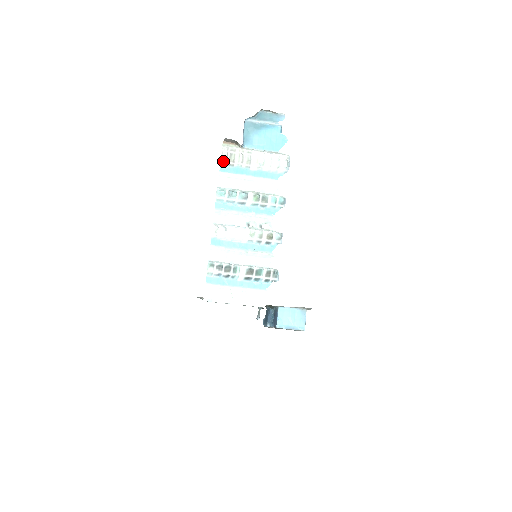
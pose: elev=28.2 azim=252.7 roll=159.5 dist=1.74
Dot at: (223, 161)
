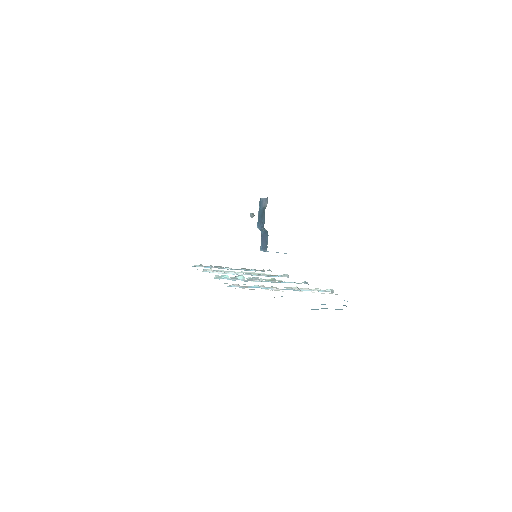
Dot at: (233, 285)
